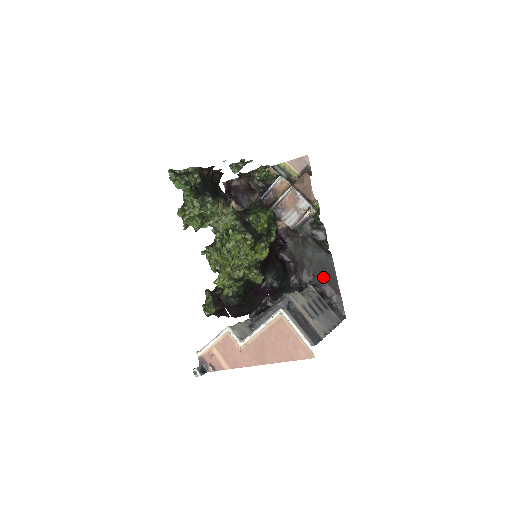
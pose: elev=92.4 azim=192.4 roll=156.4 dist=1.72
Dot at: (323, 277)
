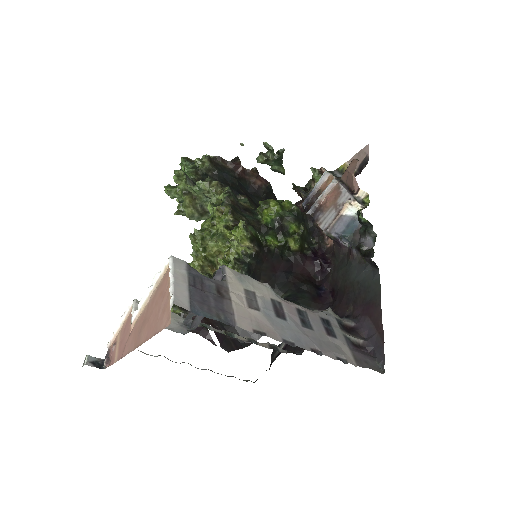
Dot at: (365, 307)
